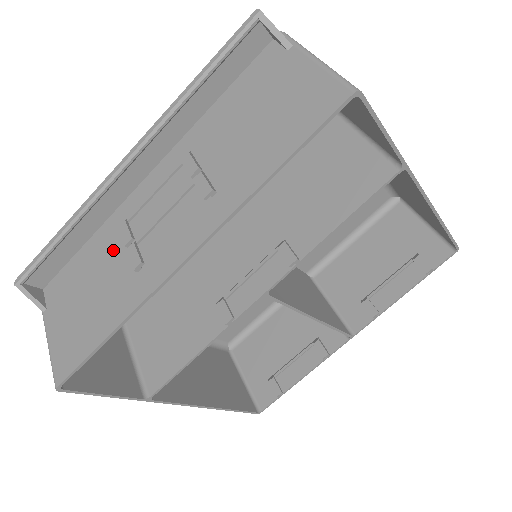
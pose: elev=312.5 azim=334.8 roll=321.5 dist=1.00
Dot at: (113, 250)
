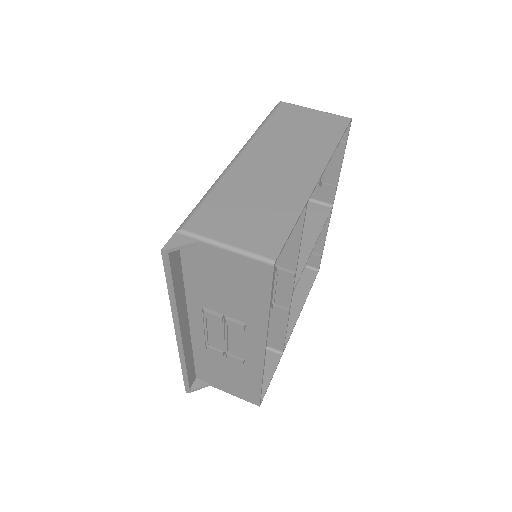
Dot at: (216, 356)
